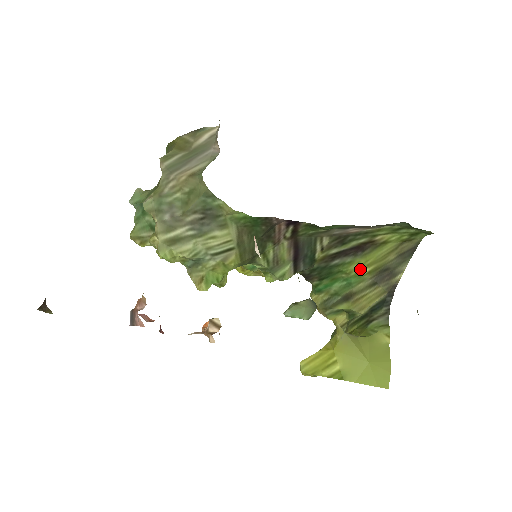
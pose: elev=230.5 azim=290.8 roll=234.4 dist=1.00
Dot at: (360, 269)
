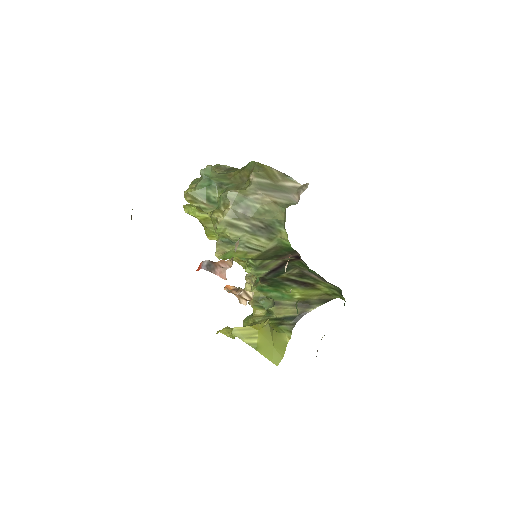
Dot at: (296, 294)
